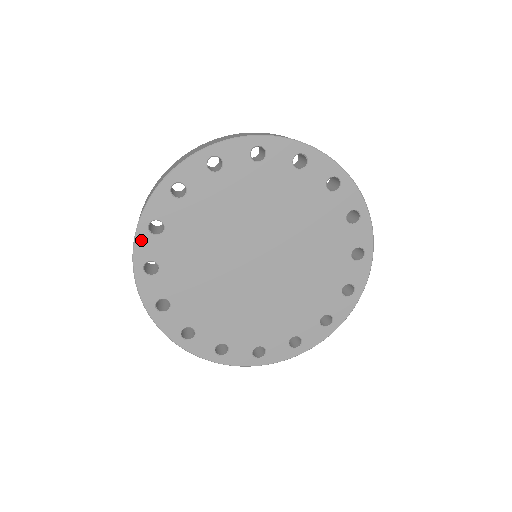
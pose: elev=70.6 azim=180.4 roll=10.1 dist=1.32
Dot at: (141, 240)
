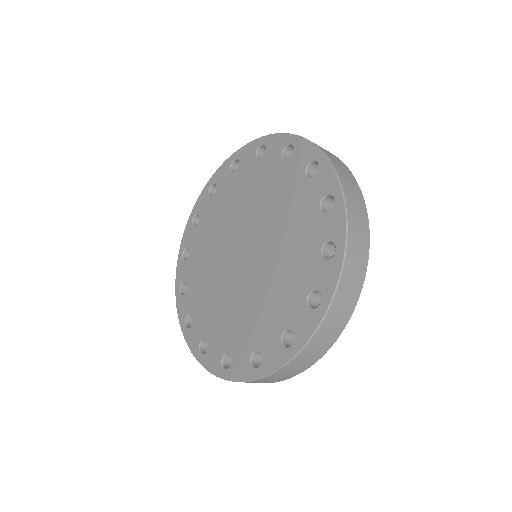
Dot at: (187, 230)
